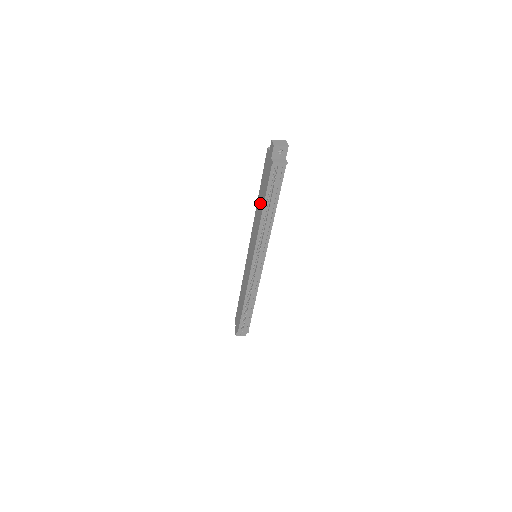
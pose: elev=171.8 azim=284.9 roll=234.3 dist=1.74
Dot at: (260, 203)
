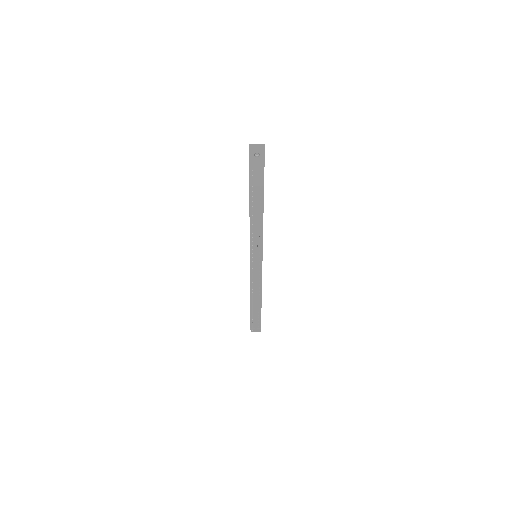
Dot at: occluded
